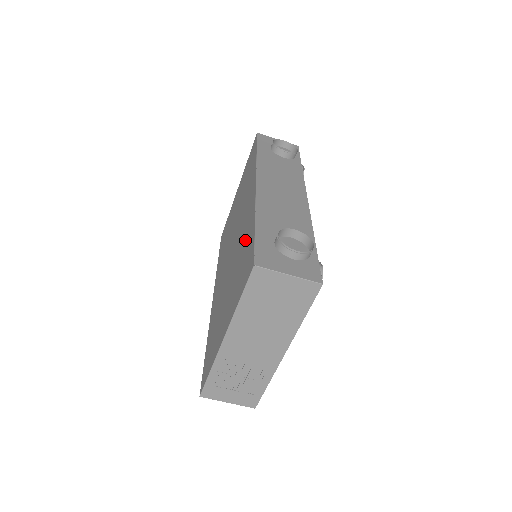
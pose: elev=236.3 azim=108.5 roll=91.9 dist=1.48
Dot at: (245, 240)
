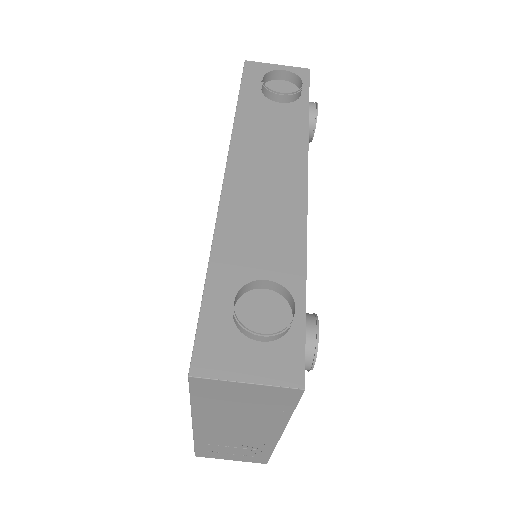
Dot at: occluded
